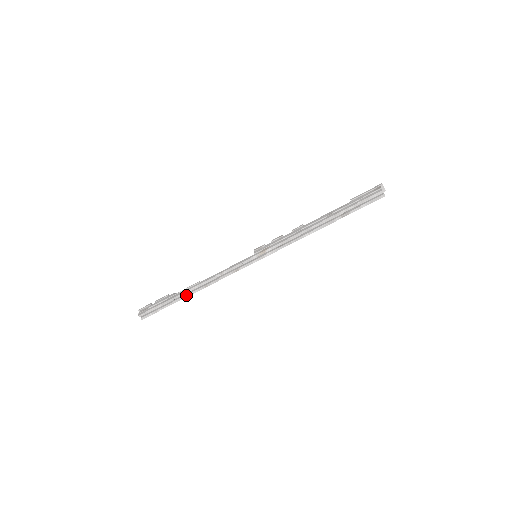
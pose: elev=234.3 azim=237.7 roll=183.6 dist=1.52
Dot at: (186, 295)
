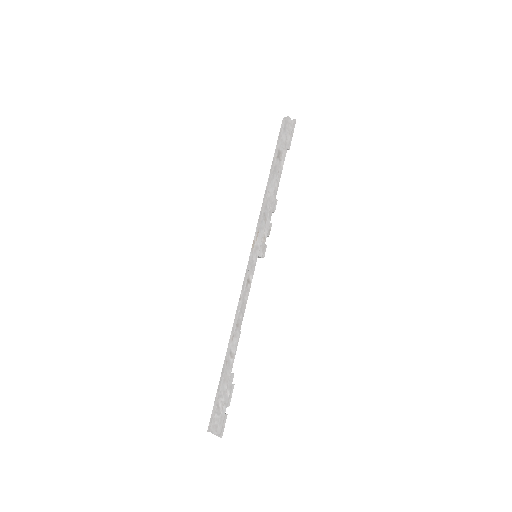
Dot at: (229, 355)
